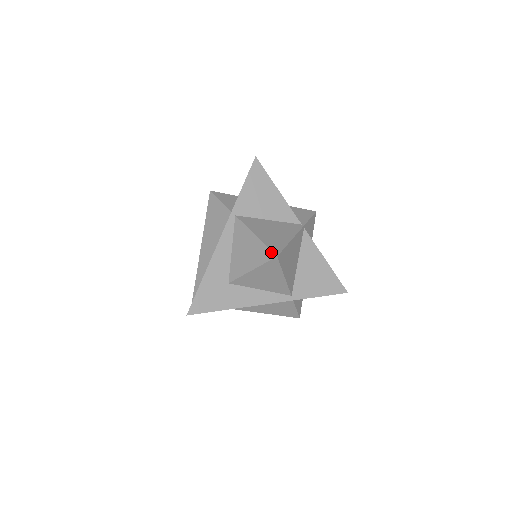
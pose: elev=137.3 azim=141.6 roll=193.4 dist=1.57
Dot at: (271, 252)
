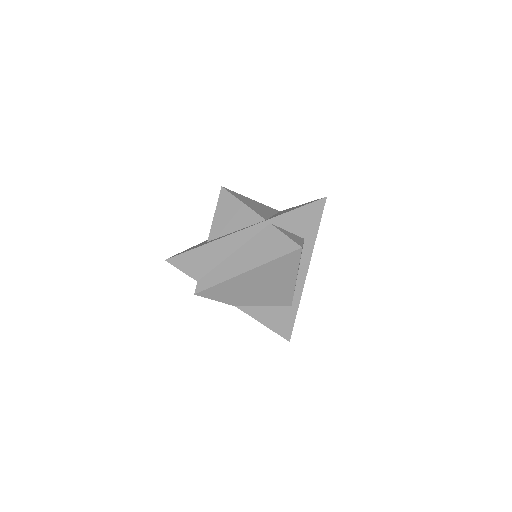
Dot at: occluded
